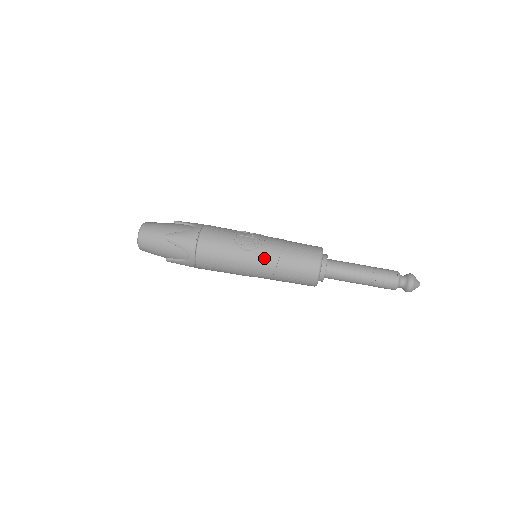
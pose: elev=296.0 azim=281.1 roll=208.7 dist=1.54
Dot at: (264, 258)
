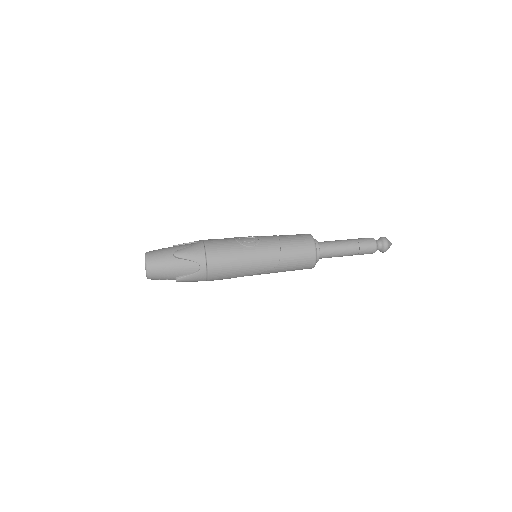
Dot at: (268, 249)
